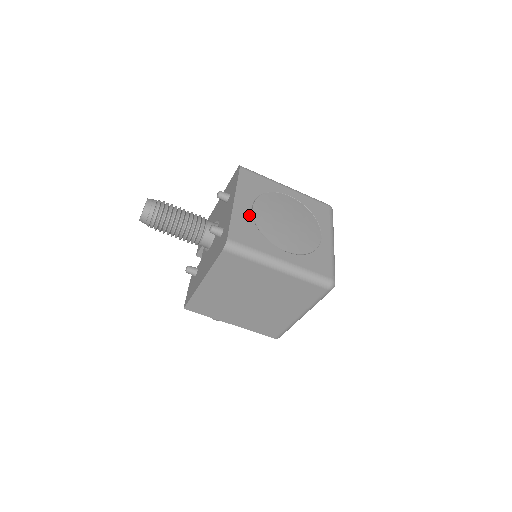
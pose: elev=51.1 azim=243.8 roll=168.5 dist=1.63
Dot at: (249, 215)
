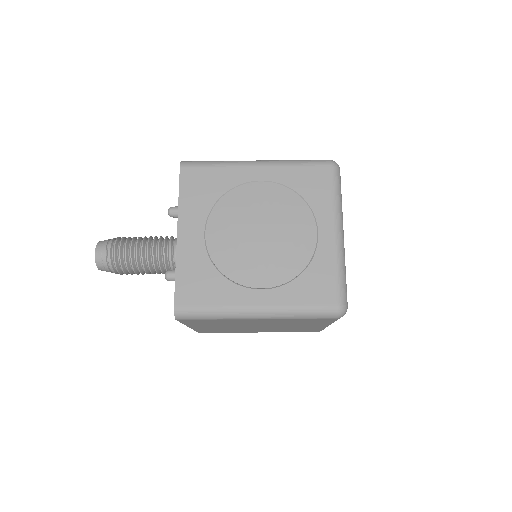
Dot at: (201, 250)
